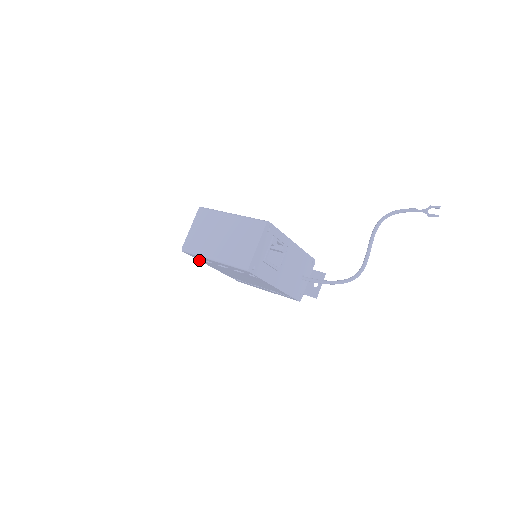
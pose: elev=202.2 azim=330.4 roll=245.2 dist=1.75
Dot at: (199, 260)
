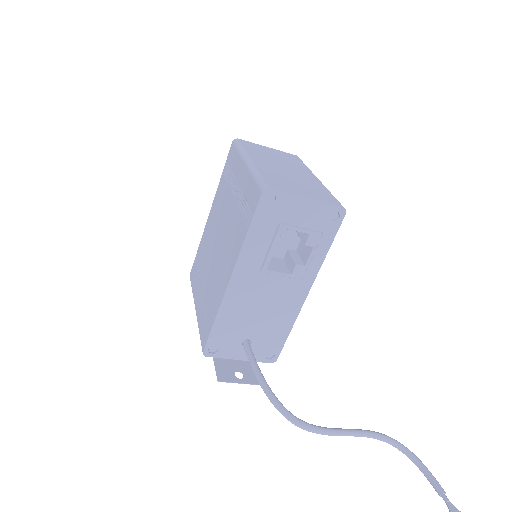
Dot at: (221, 179)
